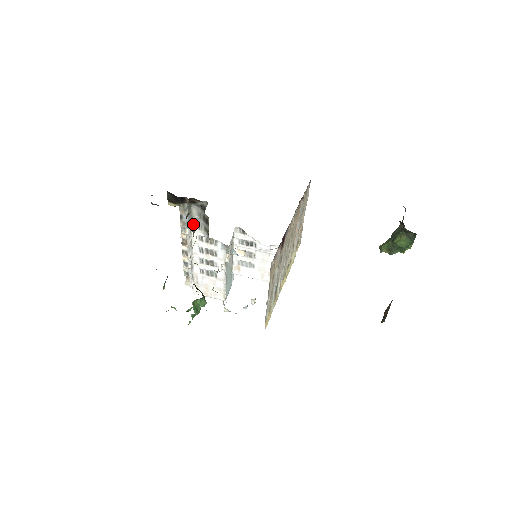
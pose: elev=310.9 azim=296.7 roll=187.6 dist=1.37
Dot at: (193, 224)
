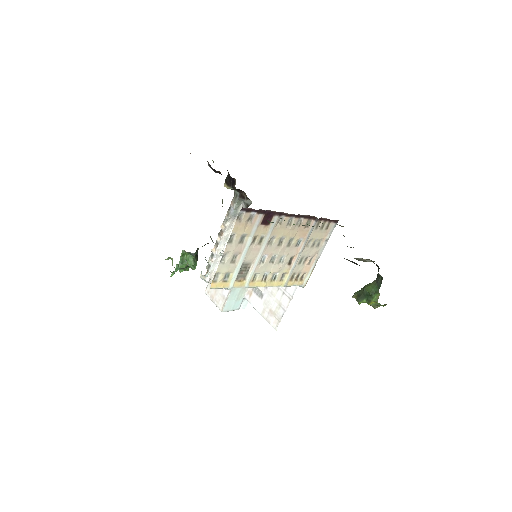
Dot at: (235, 221)
